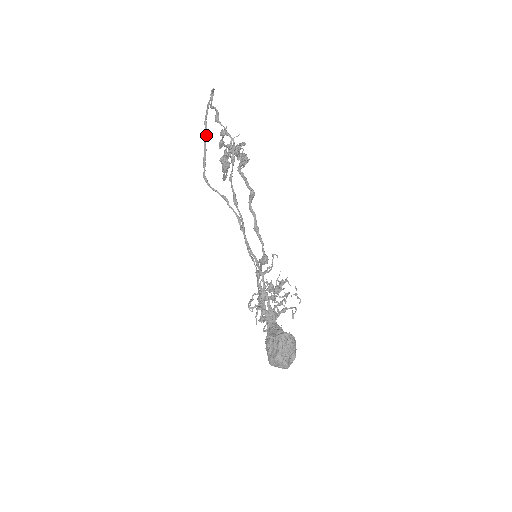
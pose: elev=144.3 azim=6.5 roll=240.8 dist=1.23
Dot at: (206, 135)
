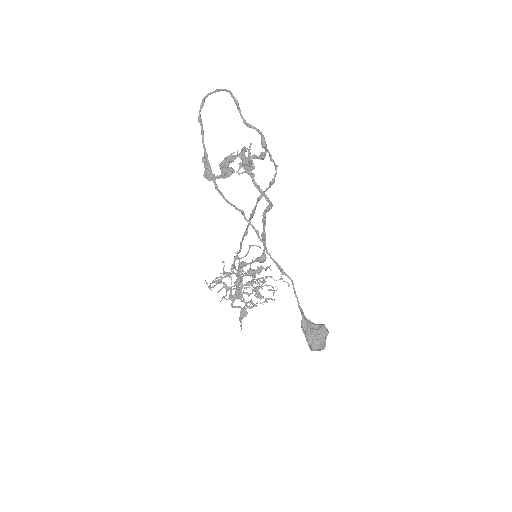
Dot at: (203, 136)
